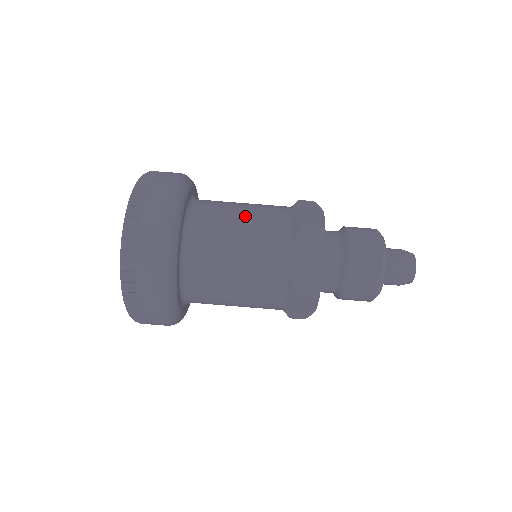
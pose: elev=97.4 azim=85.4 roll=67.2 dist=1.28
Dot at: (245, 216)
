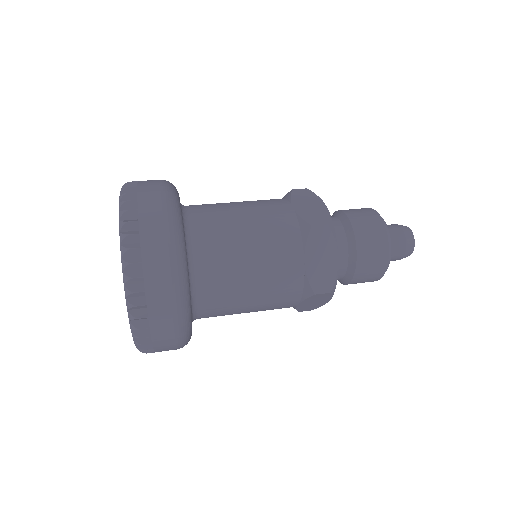
Dot at: occluded
